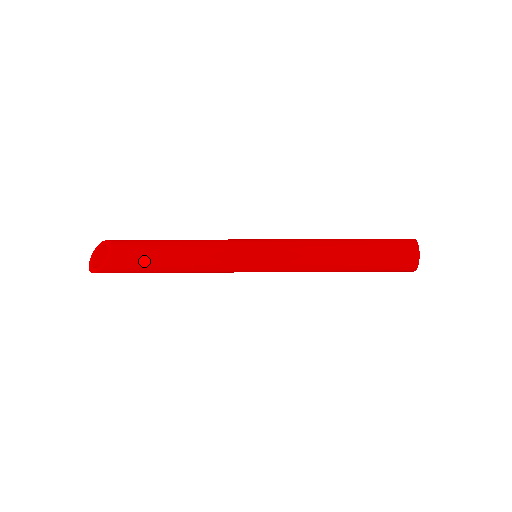
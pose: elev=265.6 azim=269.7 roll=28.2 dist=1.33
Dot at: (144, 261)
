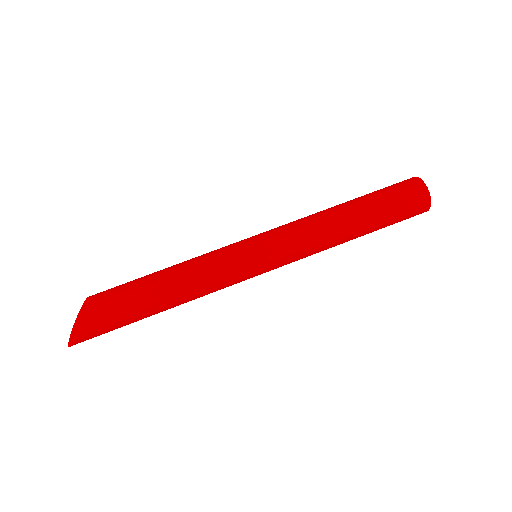
Dot at: (129, 296)
